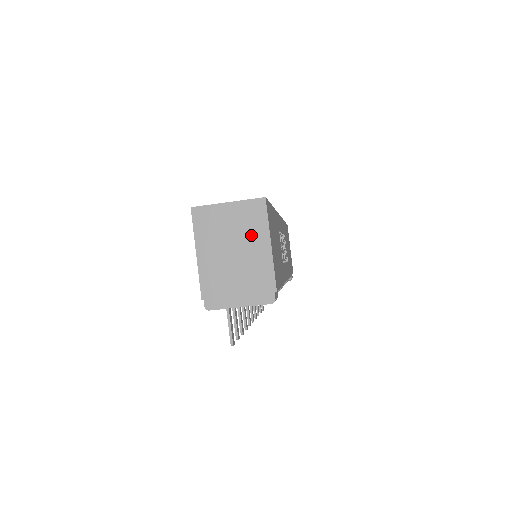
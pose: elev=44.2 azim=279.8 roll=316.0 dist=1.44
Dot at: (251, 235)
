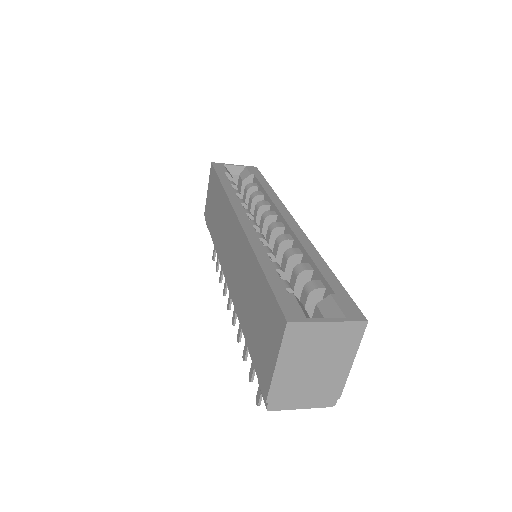
Dot at: (339, 353)
